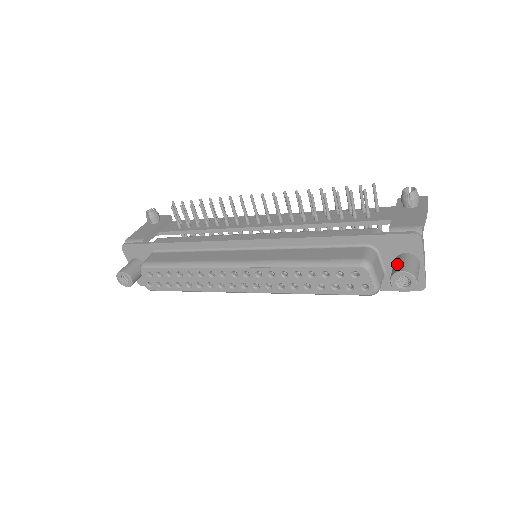
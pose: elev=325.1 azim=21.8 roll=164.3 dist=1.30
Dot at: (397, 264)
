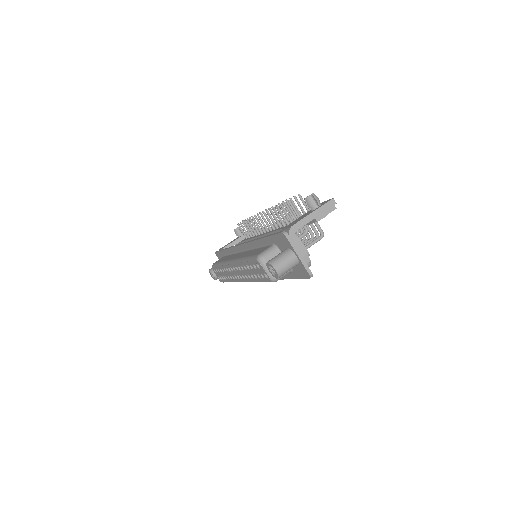
Dot at: occluded
